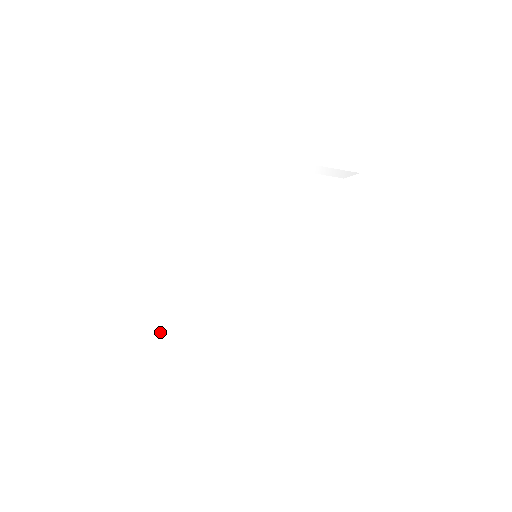
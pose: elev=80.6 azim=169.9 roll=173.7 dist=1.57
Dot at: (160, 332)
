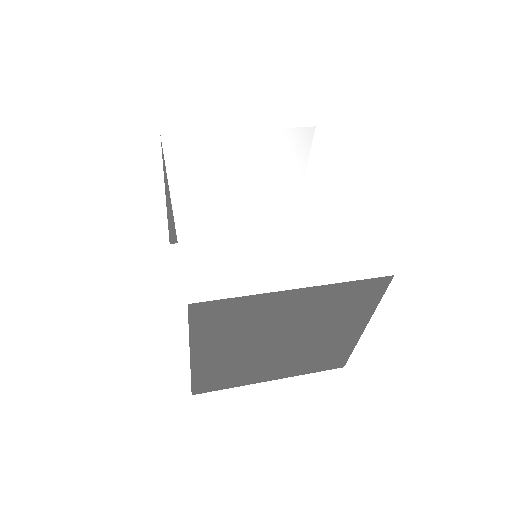
Dot at: (199, 274)
